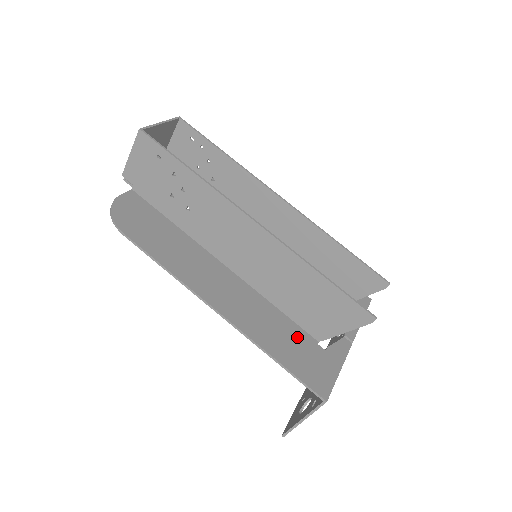
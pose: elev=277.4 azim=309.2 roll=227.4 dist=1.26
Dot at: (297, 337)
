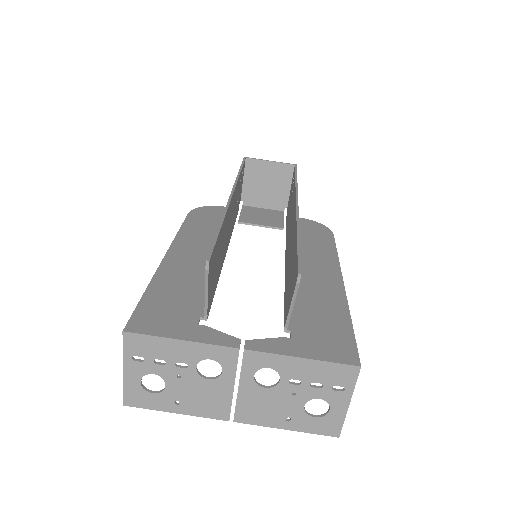
Dot at: (191, 301)
